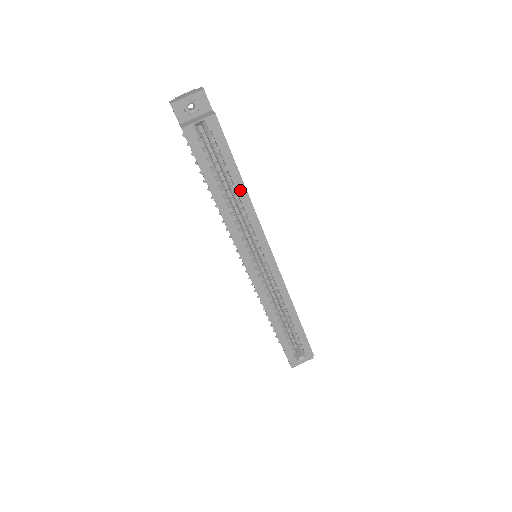
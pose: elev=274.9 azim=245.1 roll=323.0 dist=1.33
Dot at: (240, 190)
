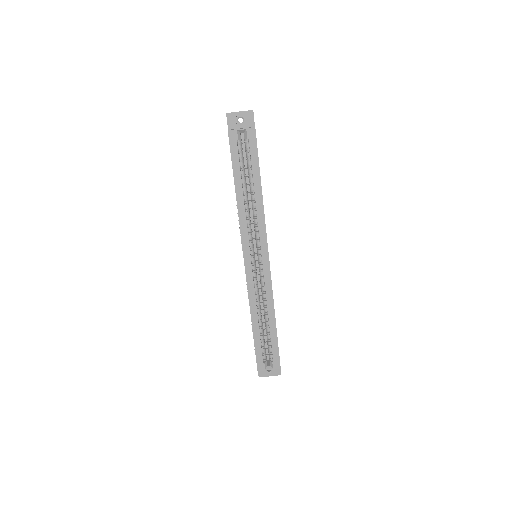
Dot at: (257, 192)
